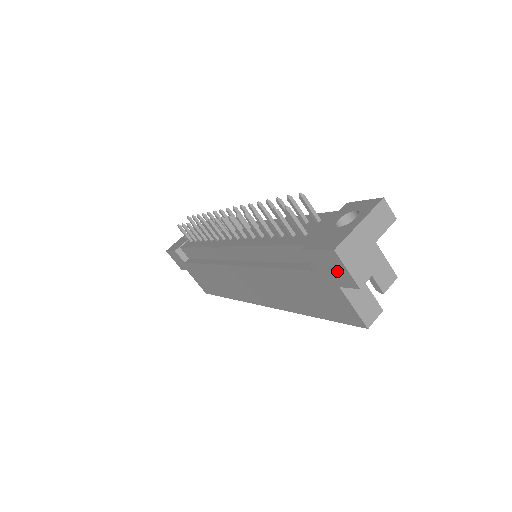
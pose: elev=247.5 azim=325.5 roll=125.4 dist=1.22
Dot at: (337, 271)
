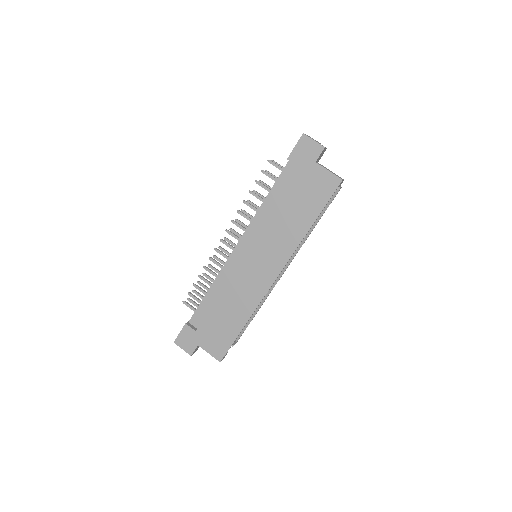
Dot at: (310, 149)
